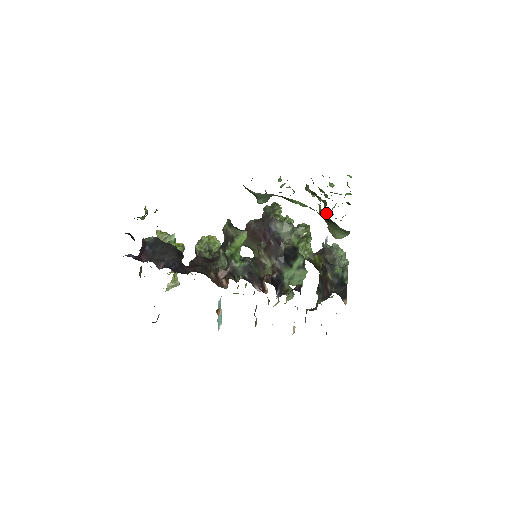
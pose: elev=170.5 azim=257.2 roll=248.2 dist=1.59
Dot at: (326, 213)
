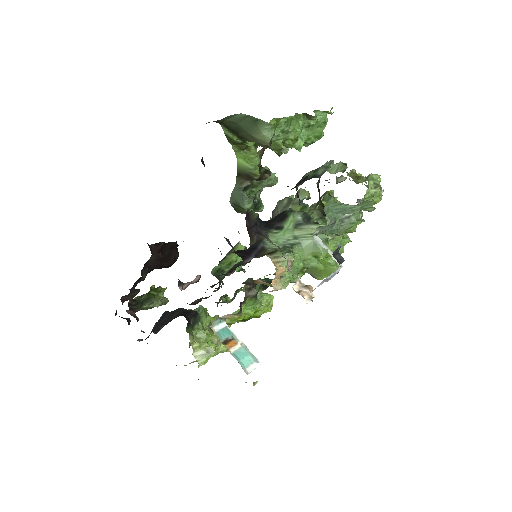
Dot at: occluded
